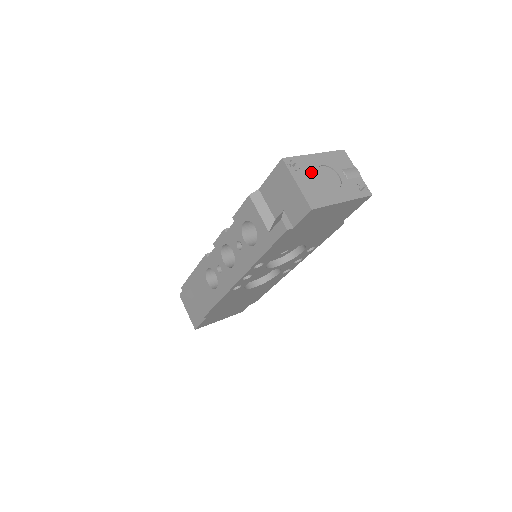
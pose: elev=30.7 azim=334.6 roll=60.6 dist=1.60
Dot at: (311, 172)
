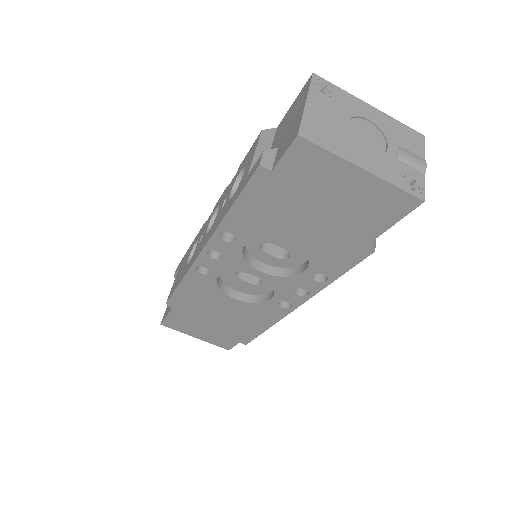
Dot at: (343, 112)
